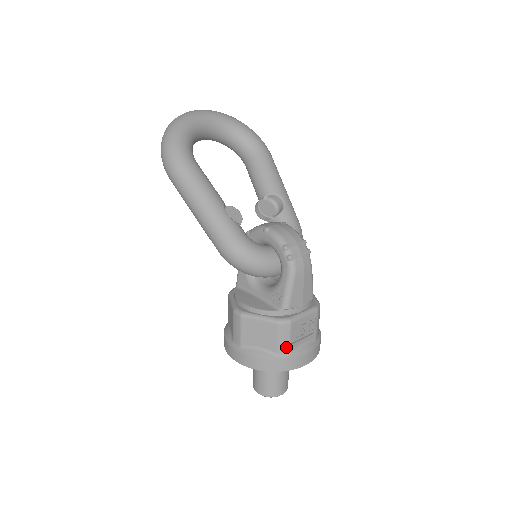
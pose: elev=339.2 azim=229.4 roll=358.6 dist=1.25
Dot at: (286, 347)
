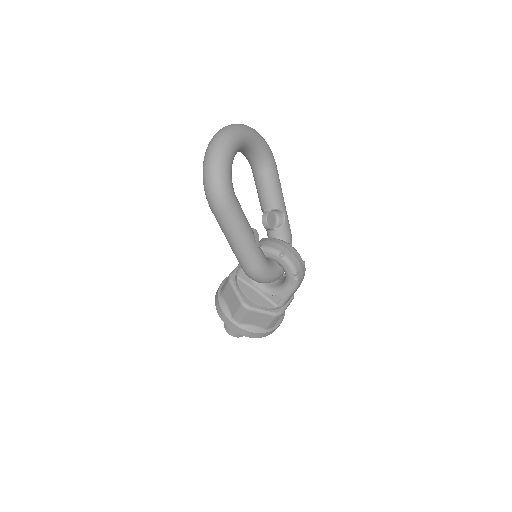
Dot at: (273, 325)
